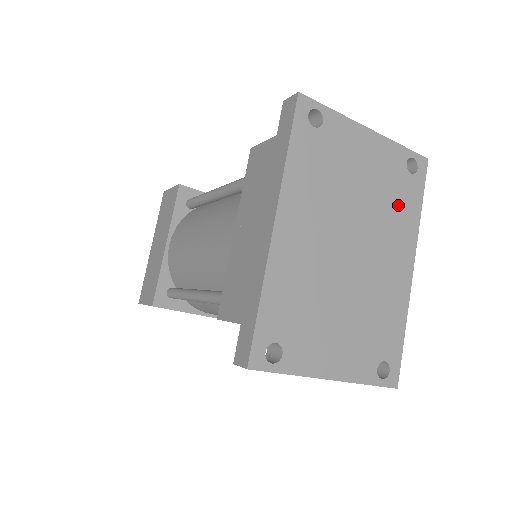
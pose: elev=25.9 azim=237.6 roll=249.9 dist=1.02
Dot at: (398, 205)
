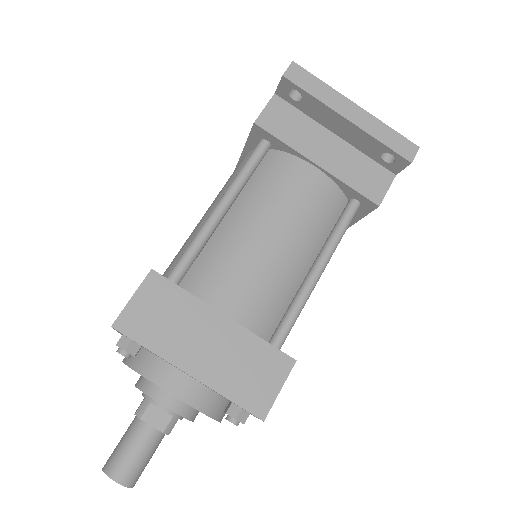
Dot at: occluded
